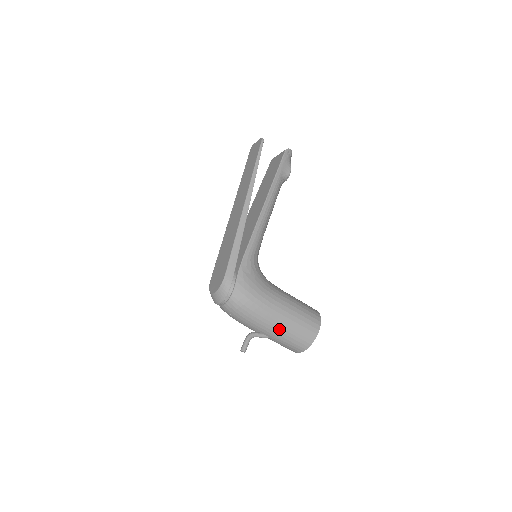
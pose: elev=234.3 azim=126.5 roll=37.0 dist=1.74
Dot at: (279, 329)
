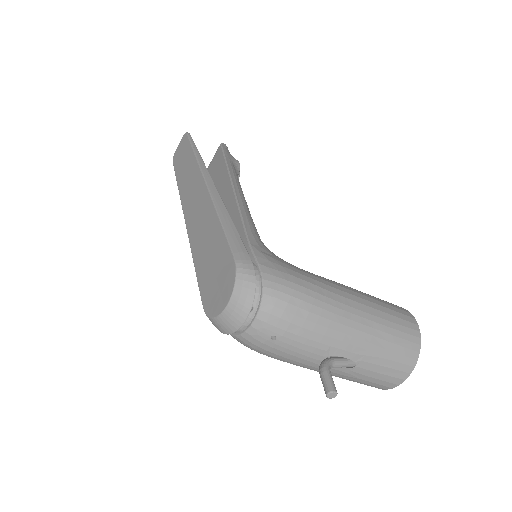
Dot at: (365, 330)
